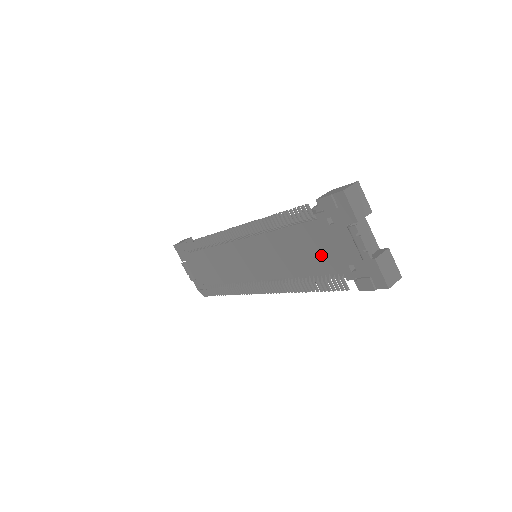
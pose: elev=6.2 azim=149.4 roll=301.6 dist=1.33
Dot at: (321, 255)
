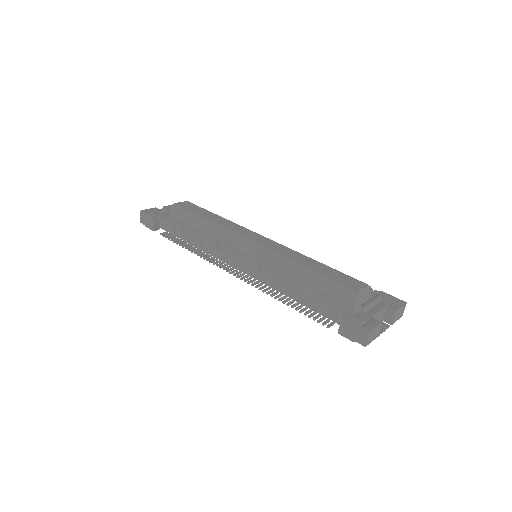
Dot at: occluded
